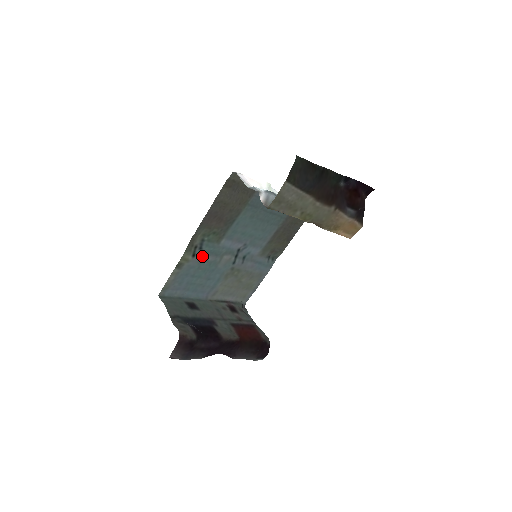
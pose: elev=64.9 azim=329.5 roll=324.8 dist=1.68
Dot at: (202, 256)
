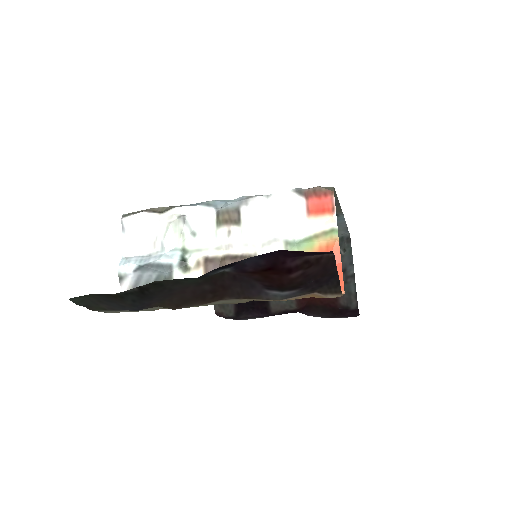
Dot at: occluded
